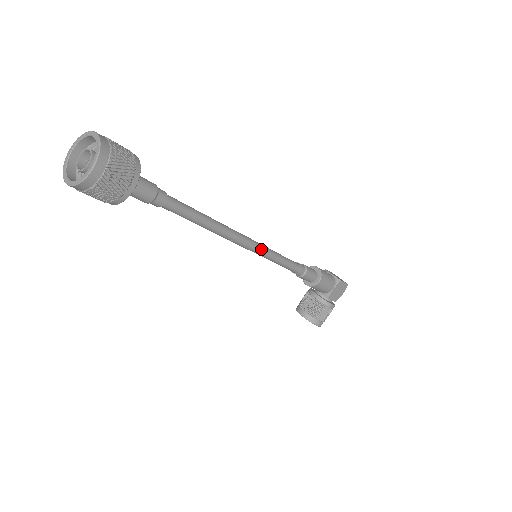
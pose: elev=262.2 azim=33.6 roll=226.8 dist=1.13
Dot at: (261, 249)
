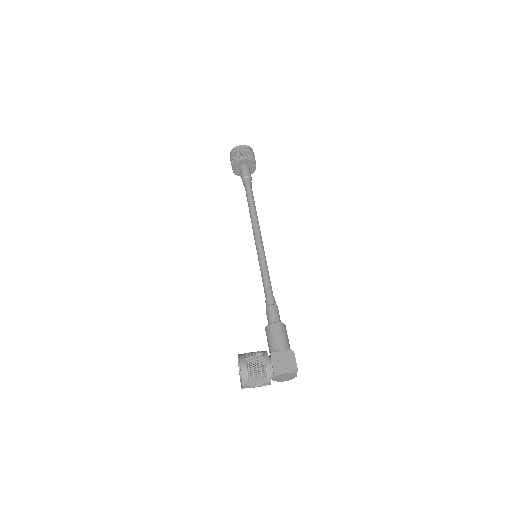
Dot at: (262, 250)
